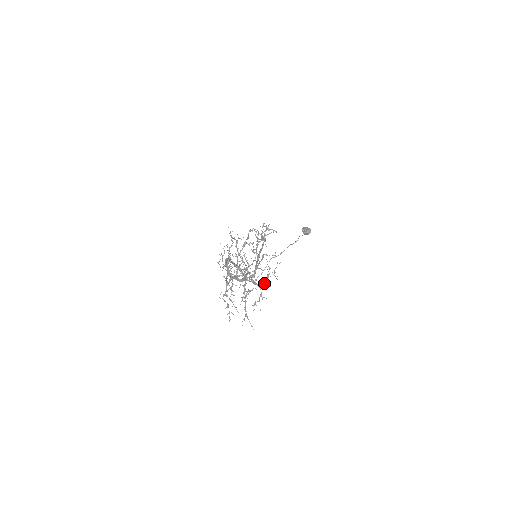
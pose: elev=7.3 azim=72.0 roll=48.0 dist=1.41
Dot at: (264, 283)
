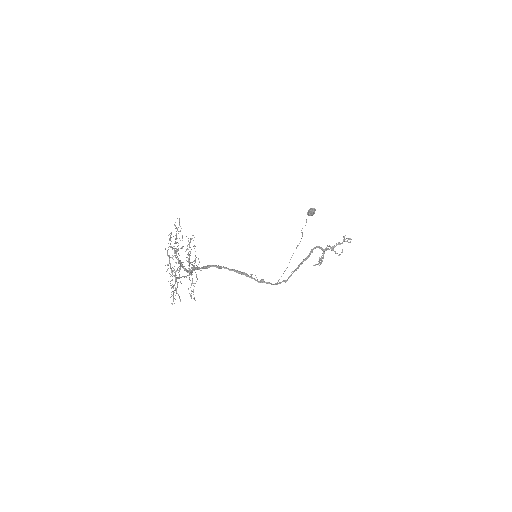
Dot at: occluded
